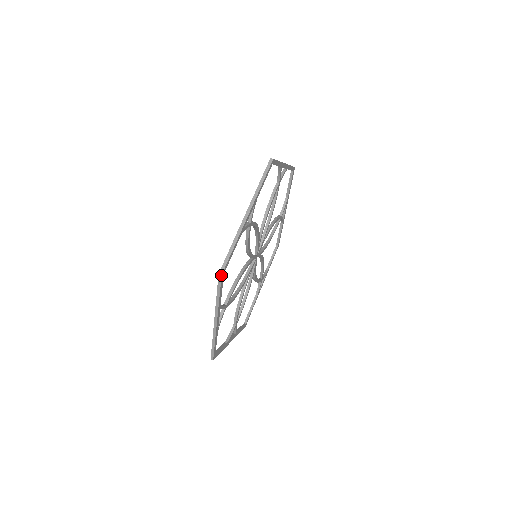
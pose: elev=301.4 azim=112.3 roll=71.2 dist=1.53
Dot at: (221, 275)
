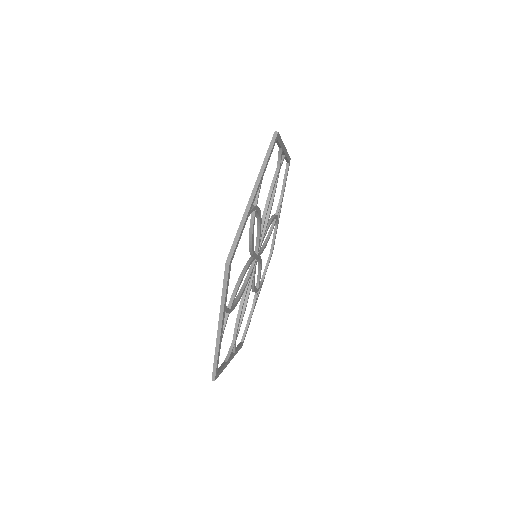
Dot at: occluded
